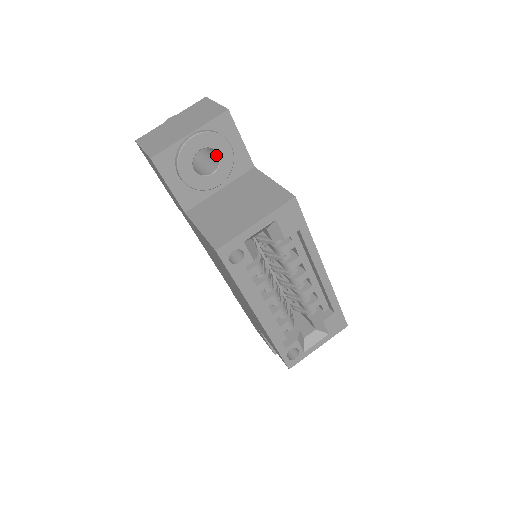
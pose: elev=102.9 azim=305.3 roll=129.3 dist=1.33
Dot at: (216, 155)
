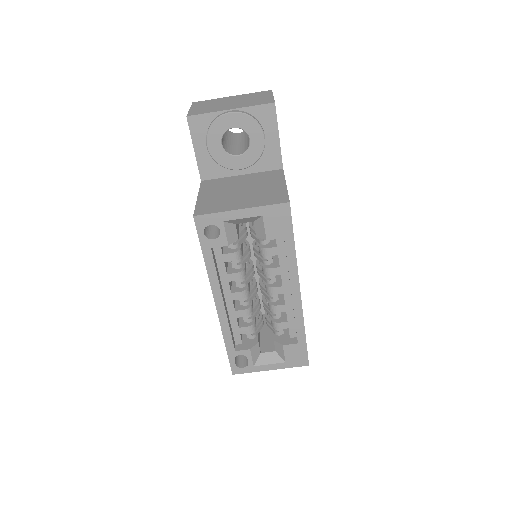
Dot at: (249, 141)
